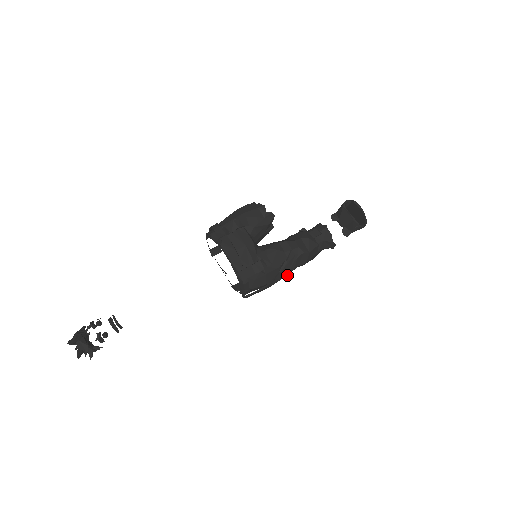
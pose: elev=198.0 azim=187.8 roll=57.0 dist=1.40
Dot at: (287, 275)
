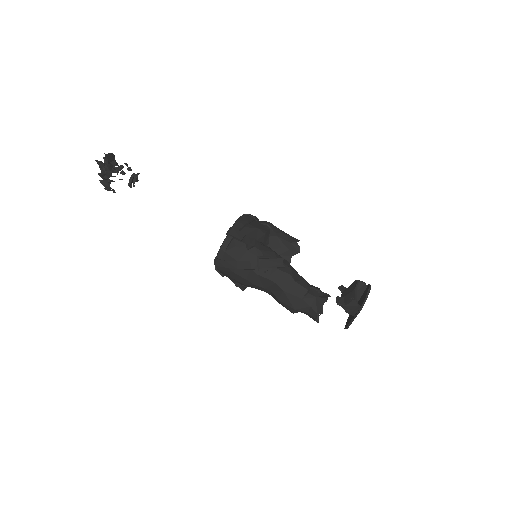
Dot at: (260, 268)
